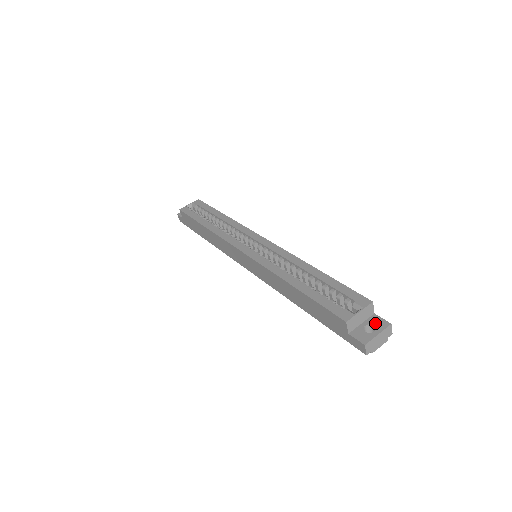
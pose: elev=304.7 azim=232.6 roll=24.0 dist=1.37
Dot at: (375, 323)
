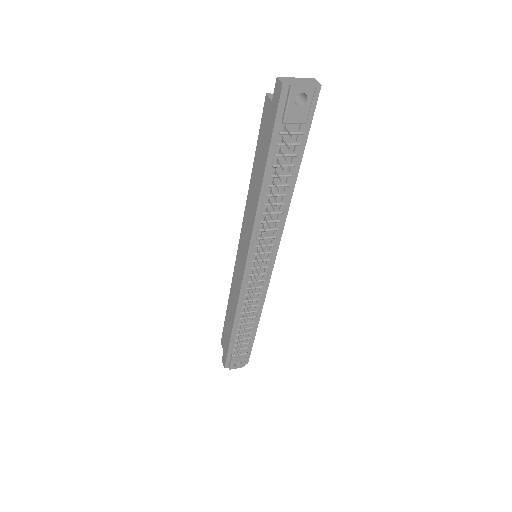
Dot at: occluded
